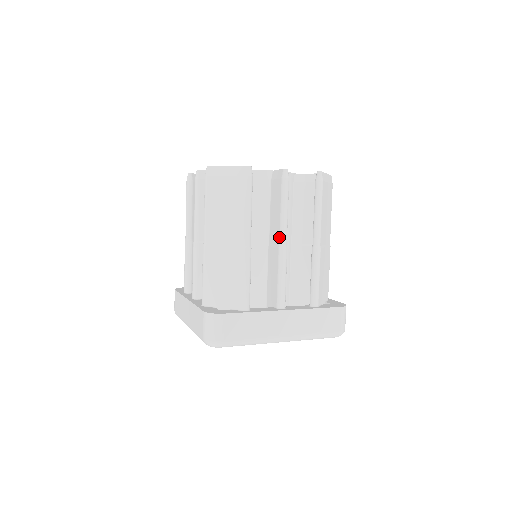
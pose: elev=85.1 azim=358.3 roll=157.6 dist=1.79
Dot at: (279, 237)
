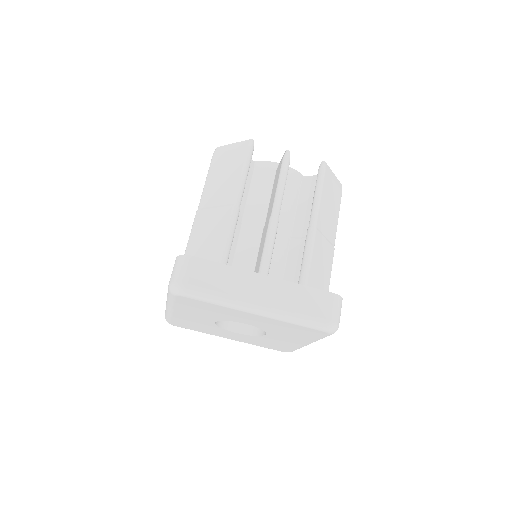
Dot at: (272, 208)
